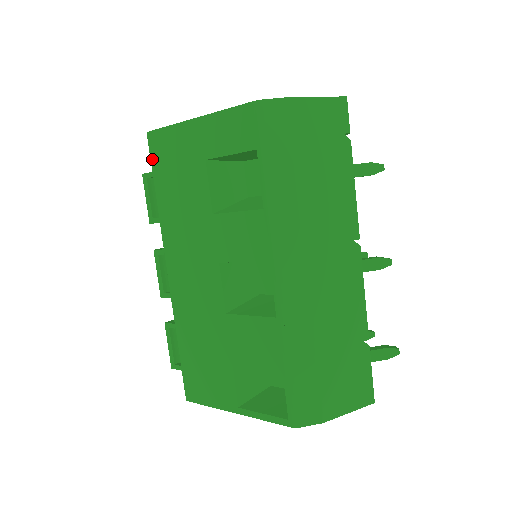
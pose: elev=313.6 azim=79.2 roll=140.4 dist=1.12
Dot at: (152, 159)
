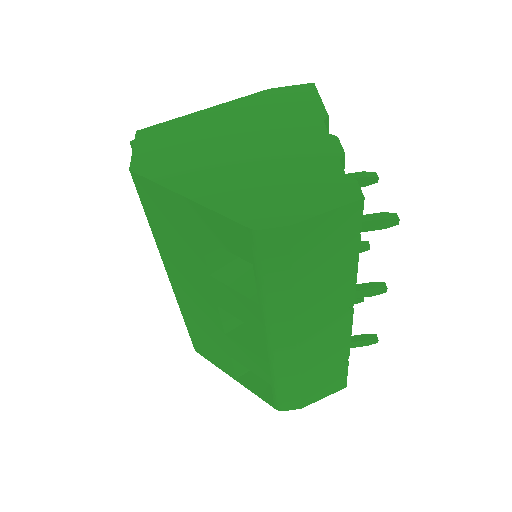
Dot at: (140, 196)
